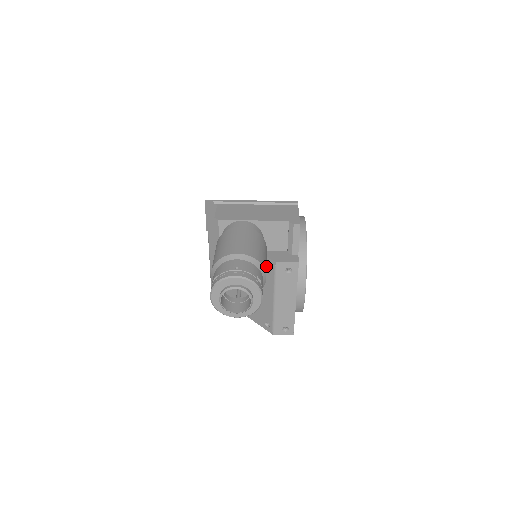
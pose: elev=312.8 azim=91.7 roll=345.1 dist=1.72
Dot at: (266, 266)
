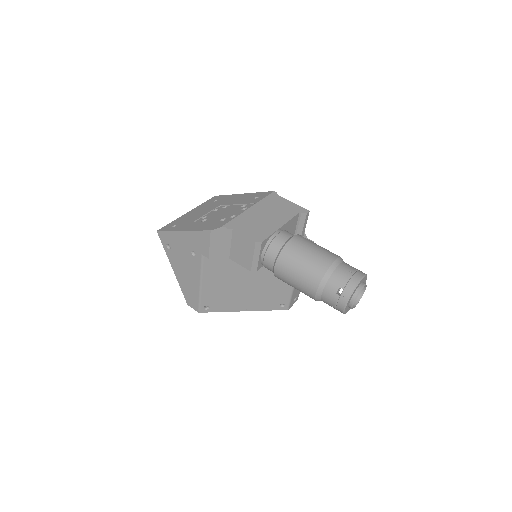
Dot at: occluded
